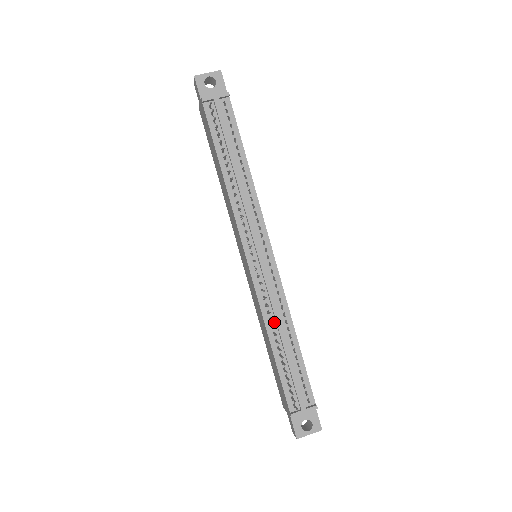
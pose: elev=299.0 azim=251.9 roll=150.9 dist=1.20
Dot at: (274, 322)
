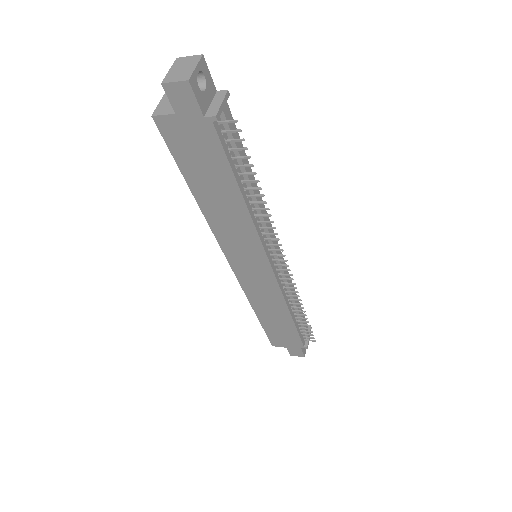
Dot at: (290, 299)
